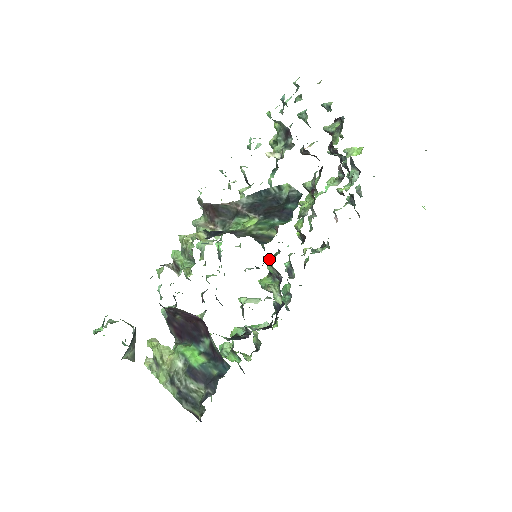
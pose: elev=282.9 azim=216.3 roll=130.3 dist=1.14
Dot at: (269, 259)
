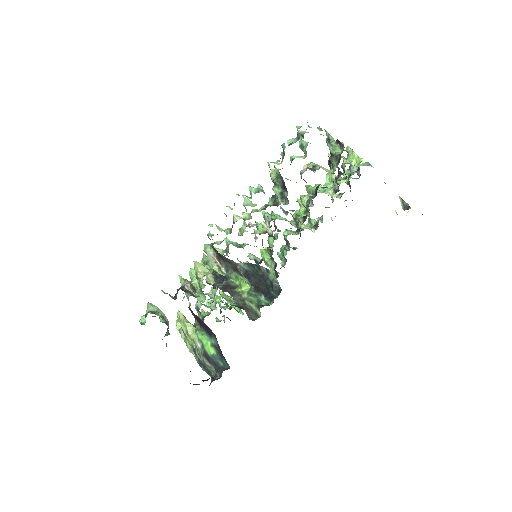
Dot at: (269, 239)
